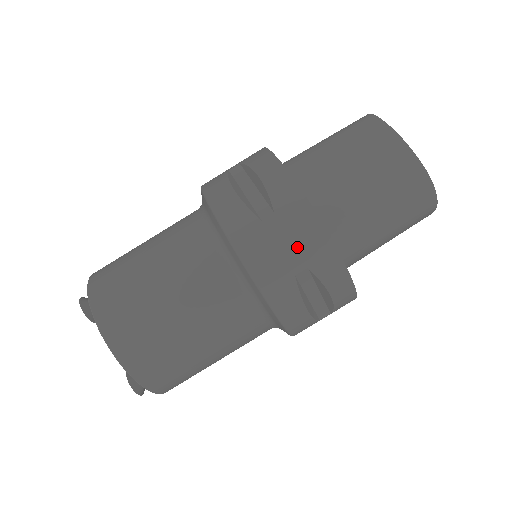
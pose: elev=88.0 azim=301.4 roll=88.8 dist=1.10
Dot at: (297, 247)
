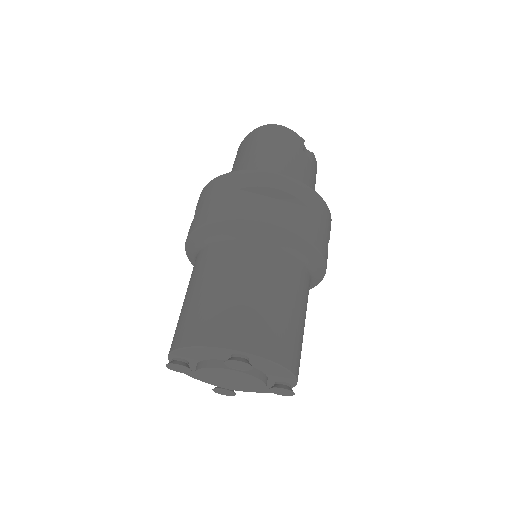
Dot at: (223, 191)
